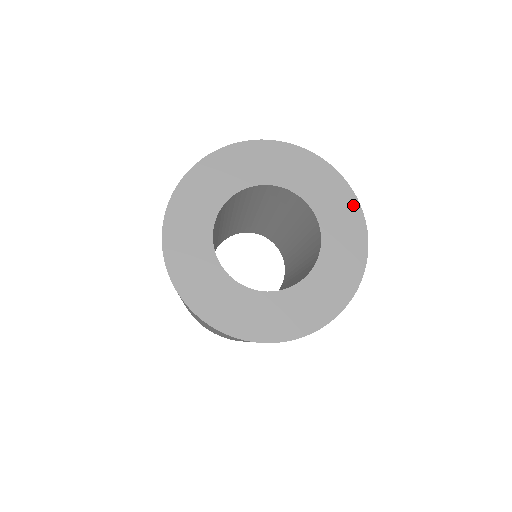
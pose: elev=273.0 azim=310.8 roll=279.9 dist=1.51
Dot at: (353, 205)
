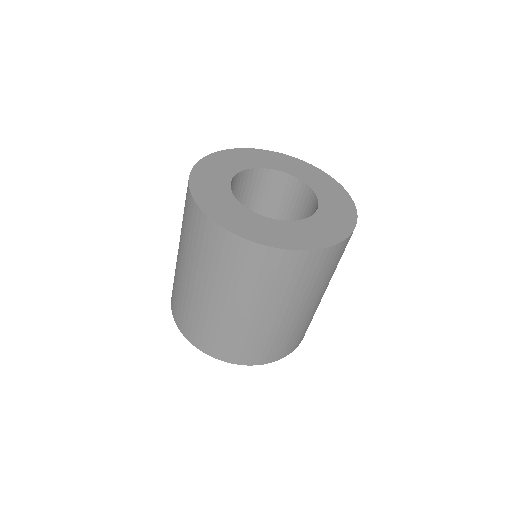
Dot at: (348, 201)
